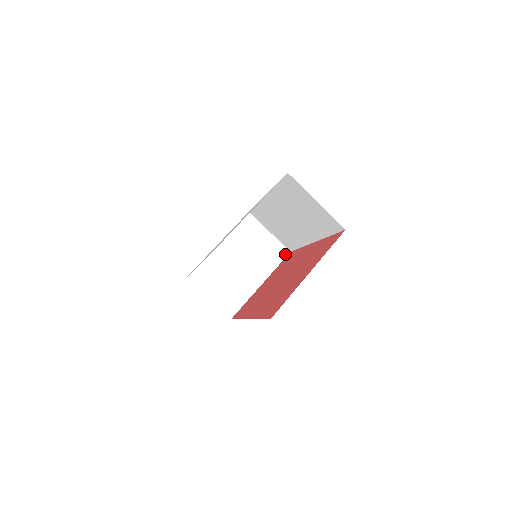
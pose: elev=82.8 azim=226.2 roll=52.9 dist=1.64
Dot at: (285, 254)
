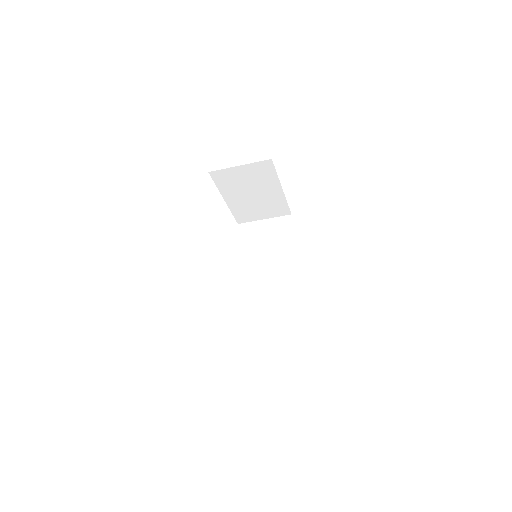
Dot at: (270, 164)
